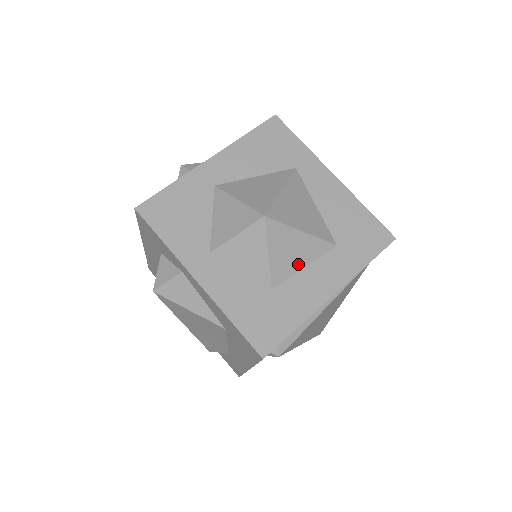
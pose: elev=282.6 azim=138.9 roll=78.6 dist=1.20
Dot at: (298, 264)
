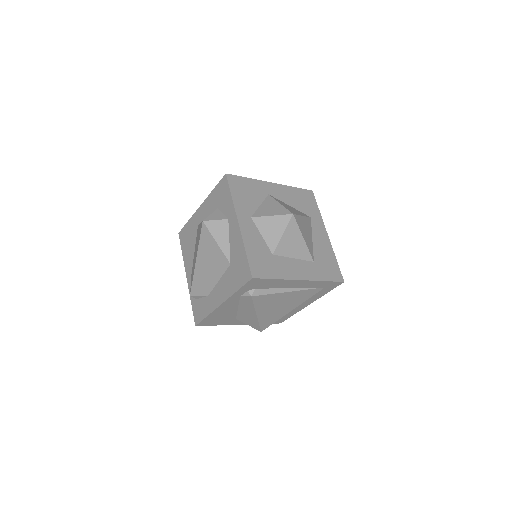
Dot at: (292, 253)
